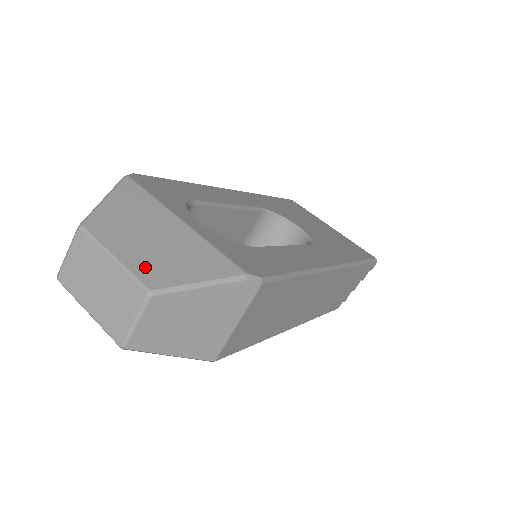
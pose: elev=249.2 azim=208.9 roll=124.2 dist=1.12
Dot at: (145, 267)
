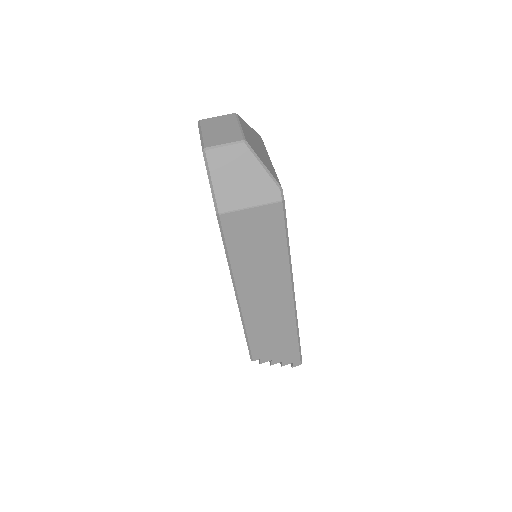
Dot at: (249, 139)
